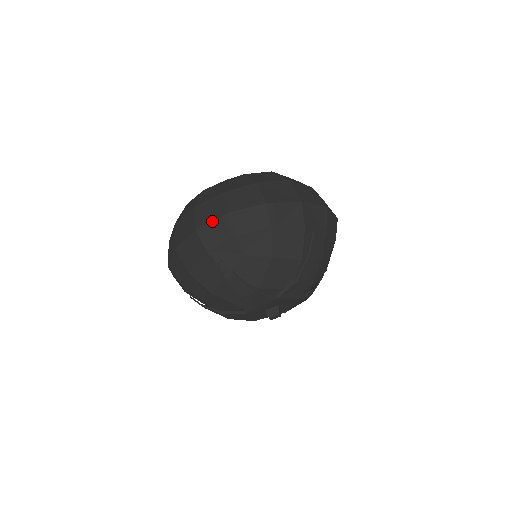
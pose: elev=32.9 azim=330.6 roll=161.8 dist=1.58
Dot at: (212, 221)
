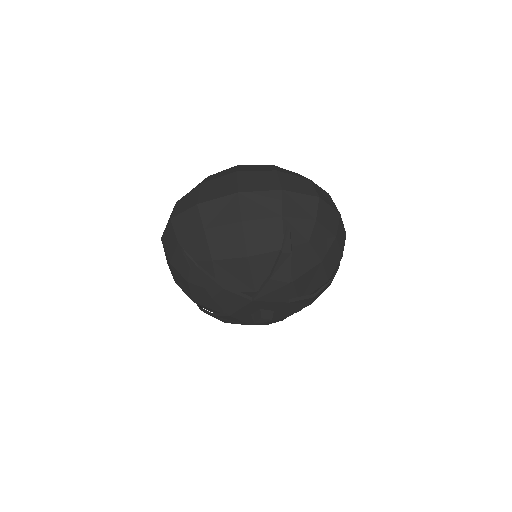
Dot at: (302, 193)
